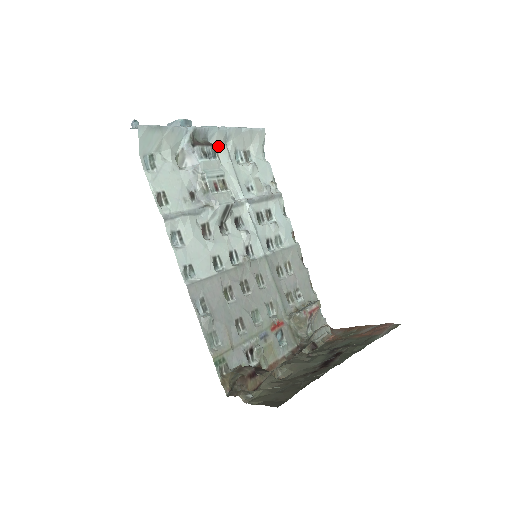
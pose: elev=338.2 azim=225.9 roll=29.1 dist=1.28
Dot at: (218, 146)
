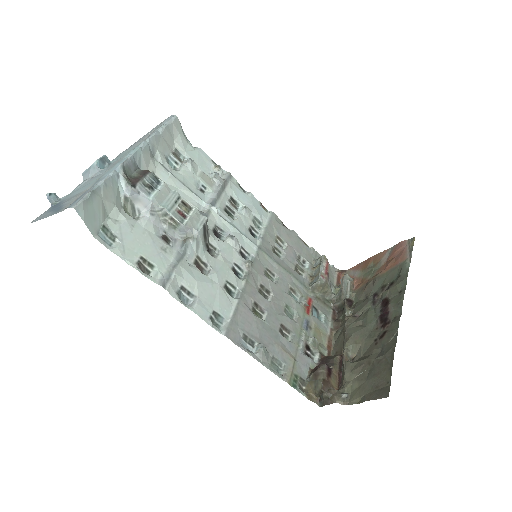
Dot at: (150, 166)
